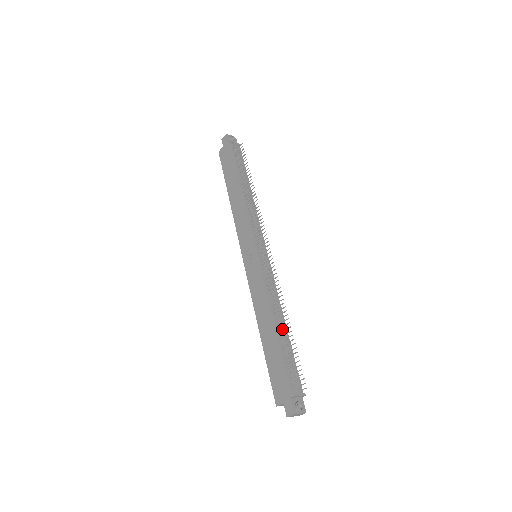
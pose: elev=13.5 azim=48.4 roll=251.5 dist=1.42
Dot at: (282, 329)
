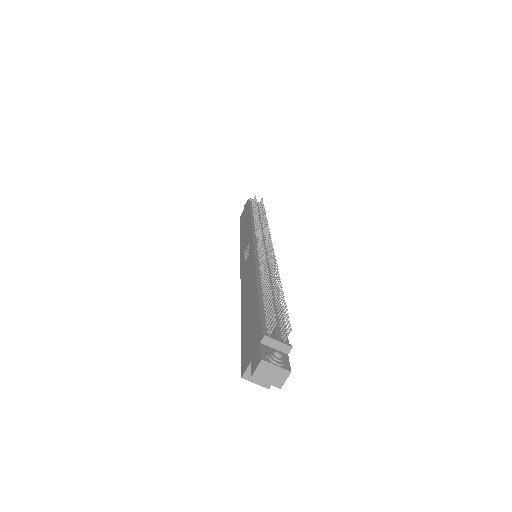
Dot at: occluded
